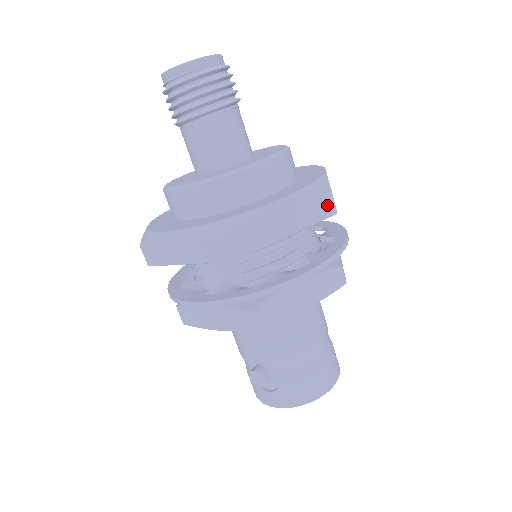
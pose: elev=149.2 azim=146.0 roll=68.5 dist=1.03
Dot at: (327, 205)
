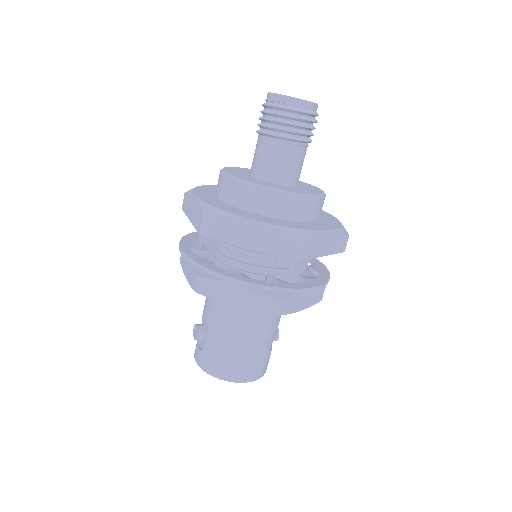
Dot at: (293, 250)
